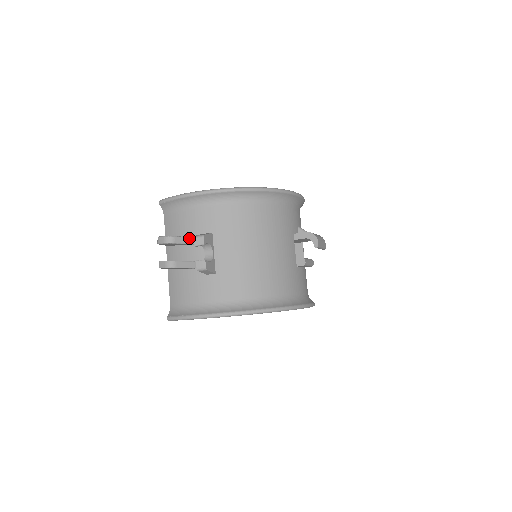
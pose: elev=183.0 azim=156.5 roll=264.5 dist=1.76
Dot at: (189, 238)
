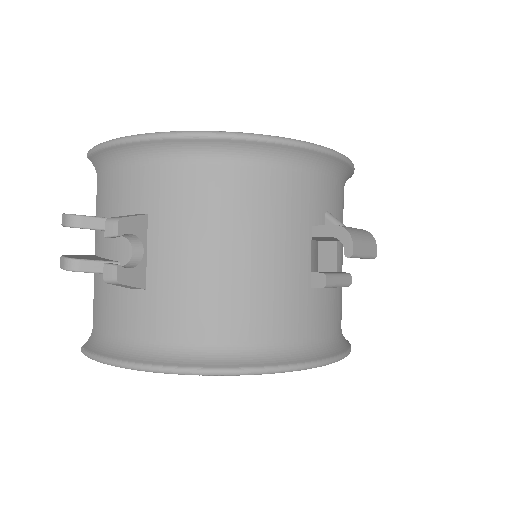
Dot at: occluded
